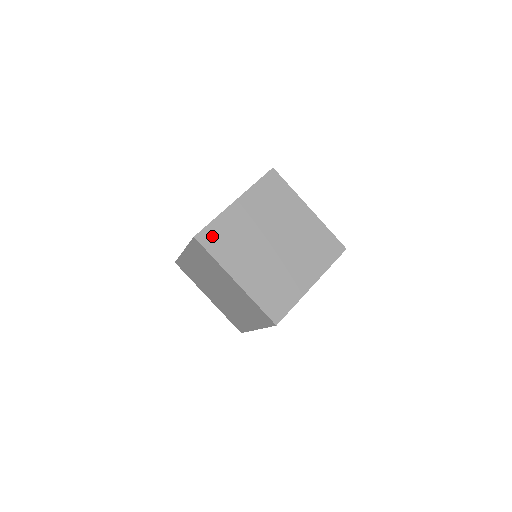
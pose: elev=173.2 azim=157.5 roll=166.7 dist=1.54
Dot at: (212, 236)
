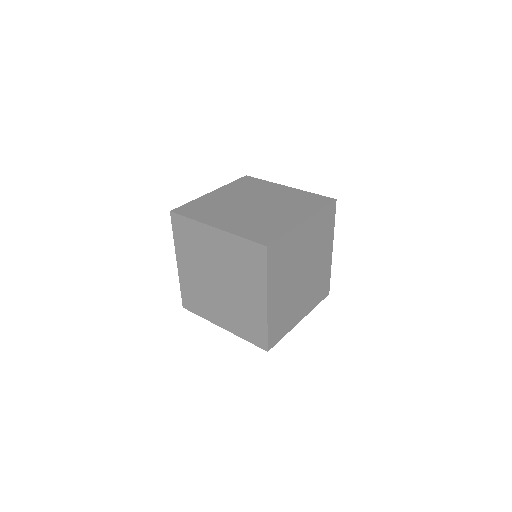
Dot at: (188, 209)
